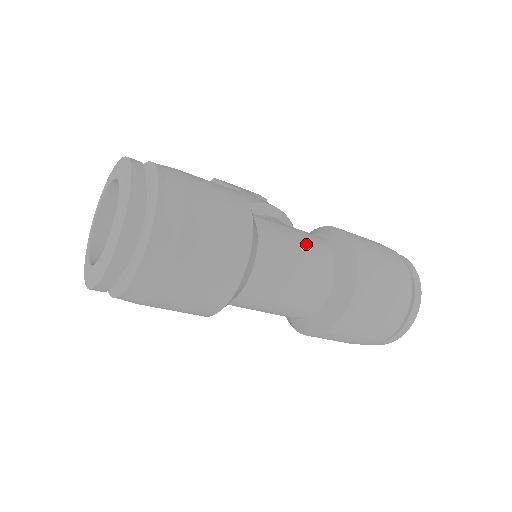
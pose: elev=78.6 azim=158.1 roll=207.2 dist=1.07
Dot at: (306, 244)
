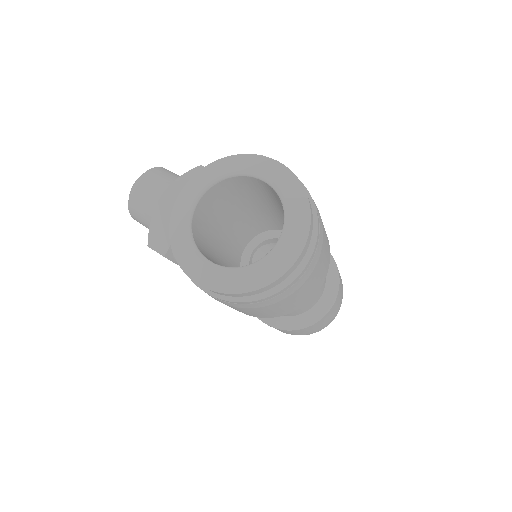
Dot at: occluded
